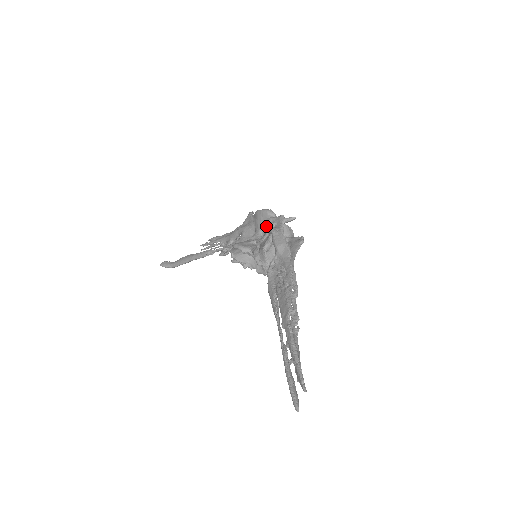
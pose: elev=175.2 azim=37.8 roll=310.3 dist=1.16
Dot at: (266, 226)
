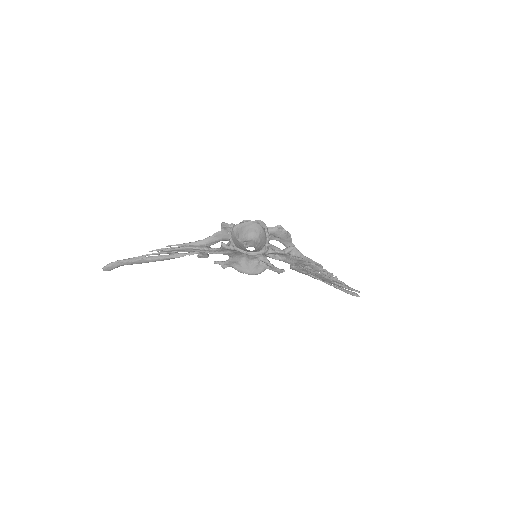
Dot at: occluded
